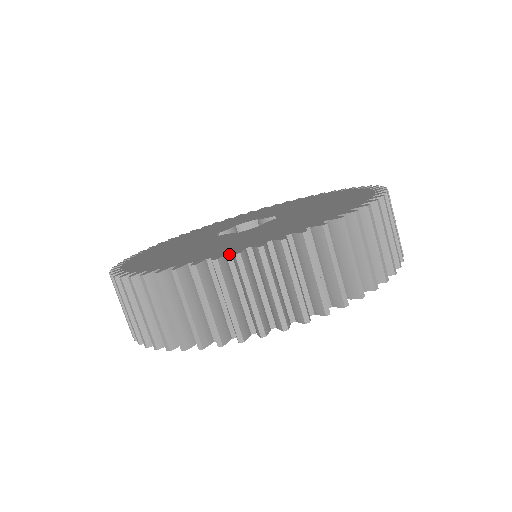
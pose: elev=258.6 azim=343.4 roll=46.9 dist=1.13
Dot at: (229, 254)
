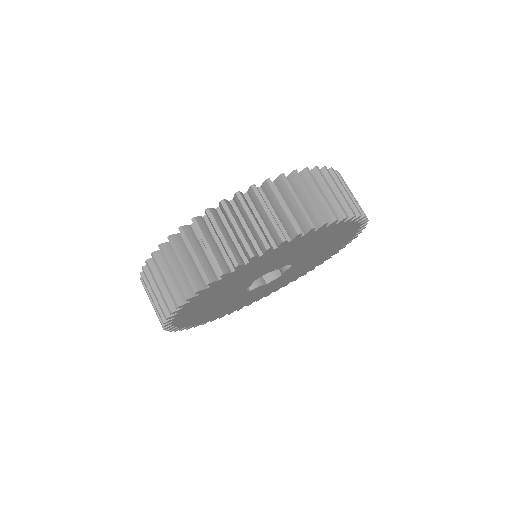
Dot at: (193, 224)
